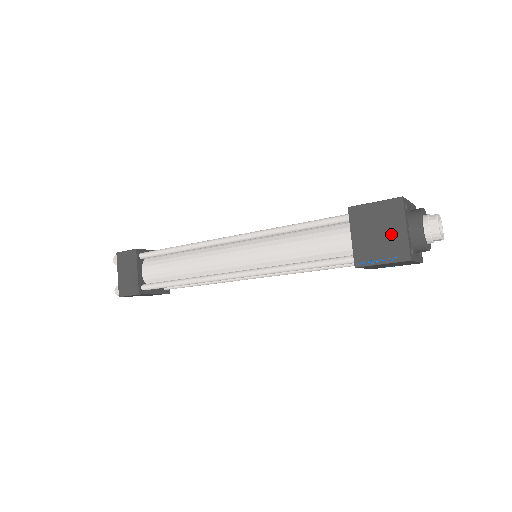
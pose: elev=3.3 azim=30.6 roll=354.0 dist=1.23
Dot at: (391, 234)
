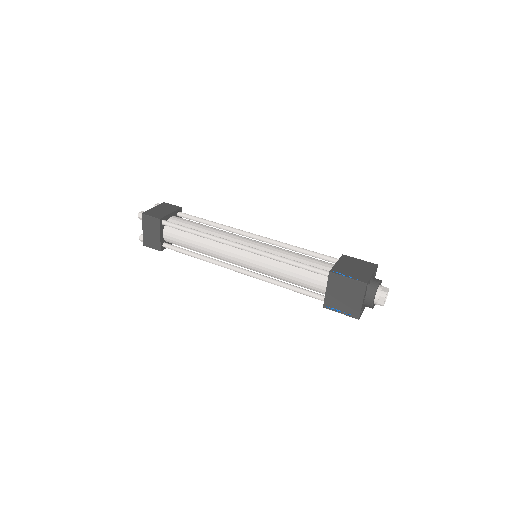
Dot at: (352, 301)
